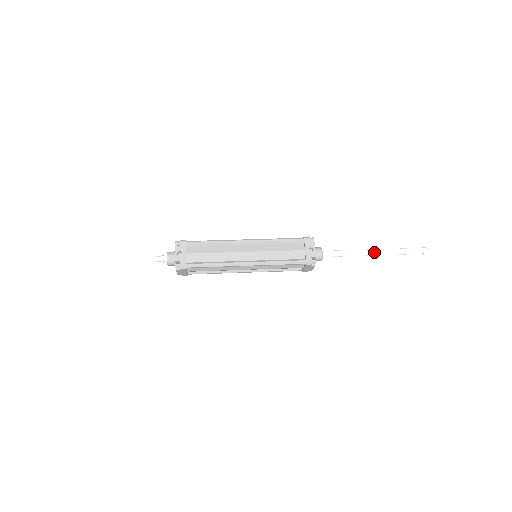
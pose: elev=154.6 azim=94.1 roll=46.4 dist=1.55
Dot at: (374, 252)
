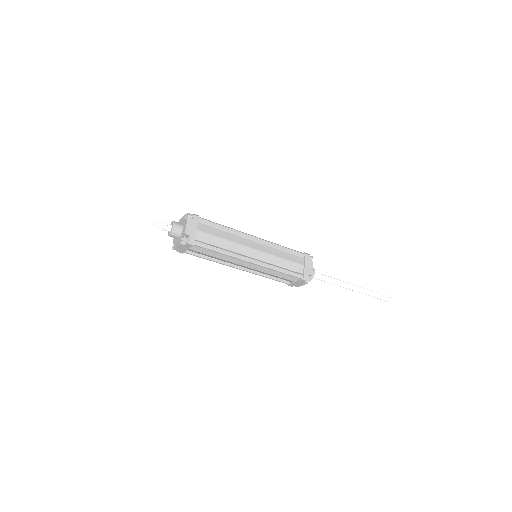
Dot at: (351, 284)
